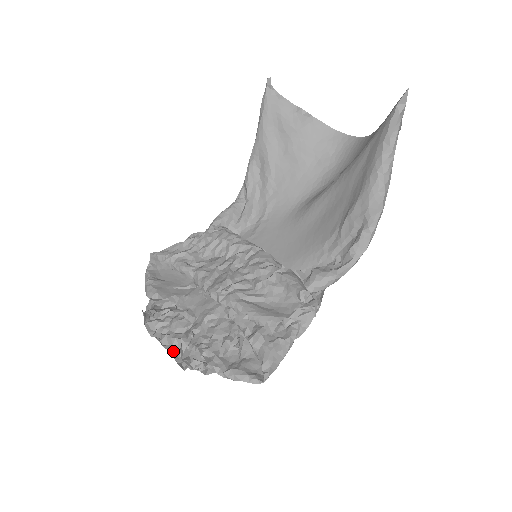
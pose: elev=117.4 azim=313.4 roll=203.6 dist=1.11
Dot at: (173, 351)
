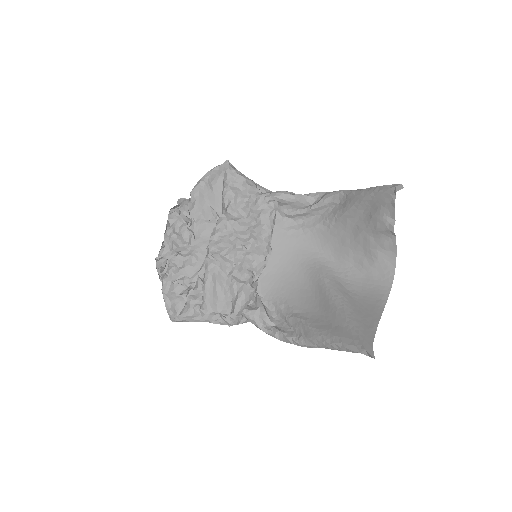
Dot at: (166, 244)
